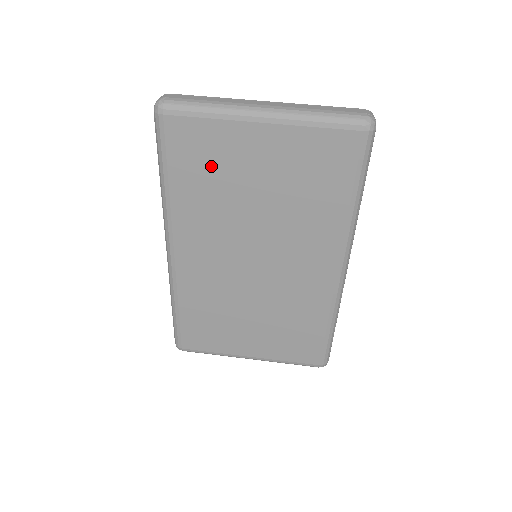
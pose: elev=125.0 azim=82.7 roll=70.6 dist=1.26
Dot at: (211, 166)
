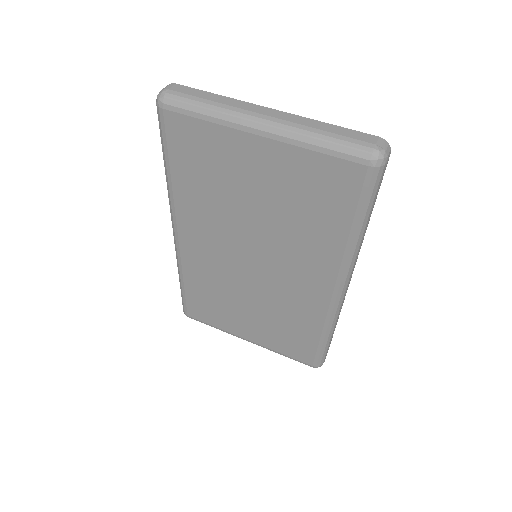
Dot at: (210, 167)
